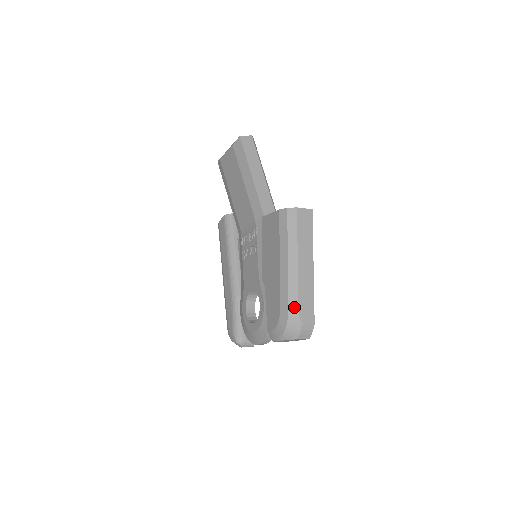
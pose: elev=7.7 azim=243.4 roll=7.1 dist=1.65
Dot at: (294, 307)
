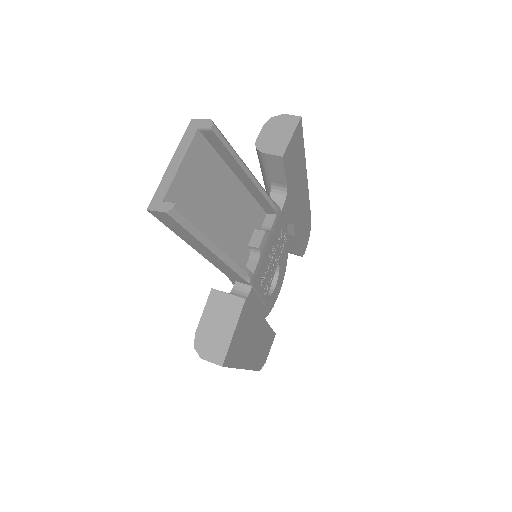
Dot at: occluded
